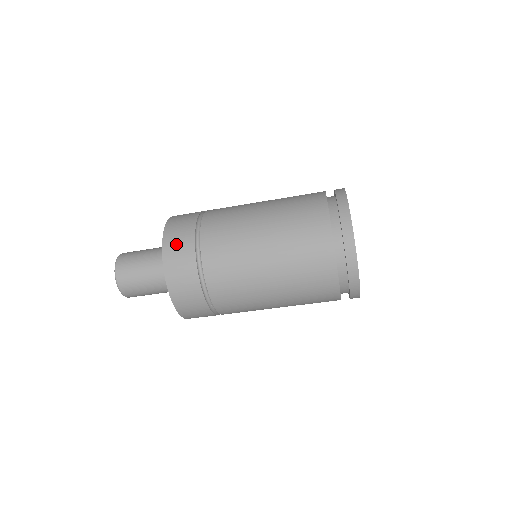
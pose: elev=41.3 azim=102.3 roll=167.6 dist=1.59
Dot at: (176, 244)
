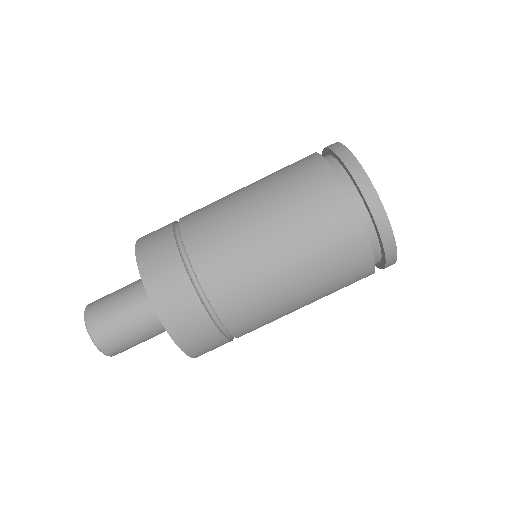
Dot at: (153, 232)
